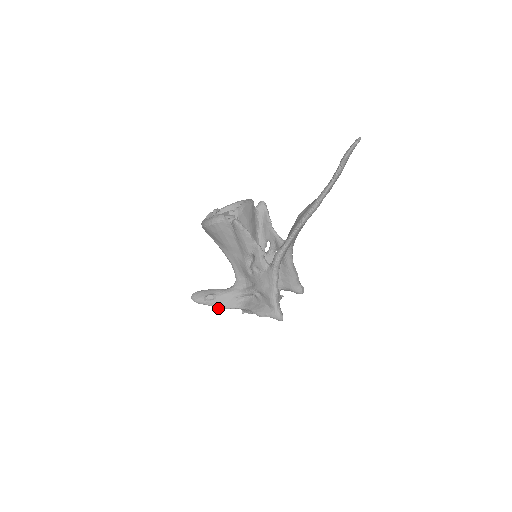
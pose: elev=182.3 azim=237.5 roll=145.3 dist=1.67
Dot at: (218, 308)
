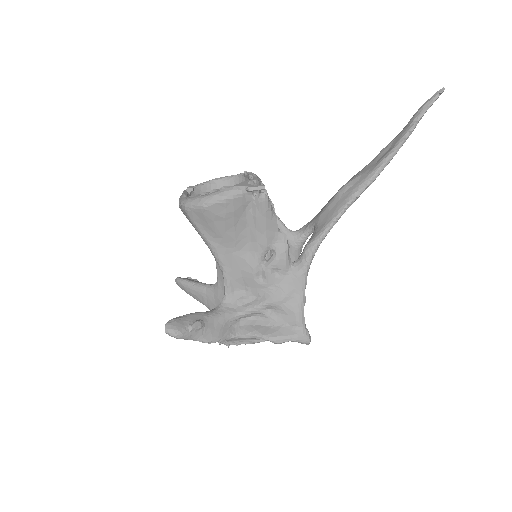
Dot at: (208, 342)
